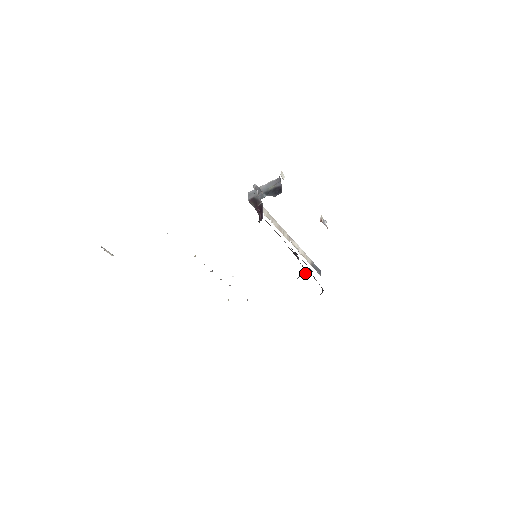
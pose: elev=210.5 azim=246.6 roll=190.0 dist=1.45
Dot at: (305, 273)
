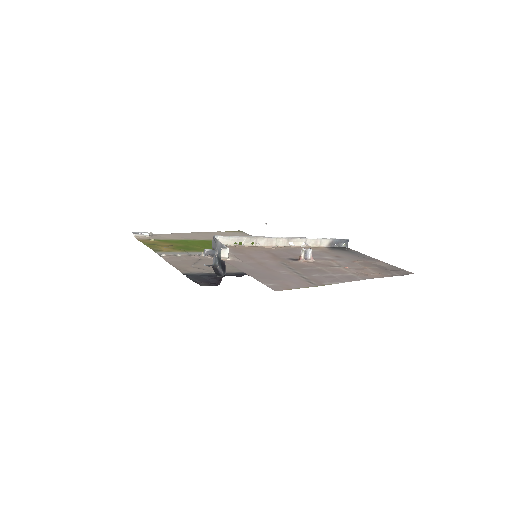
Dot at: occluded
